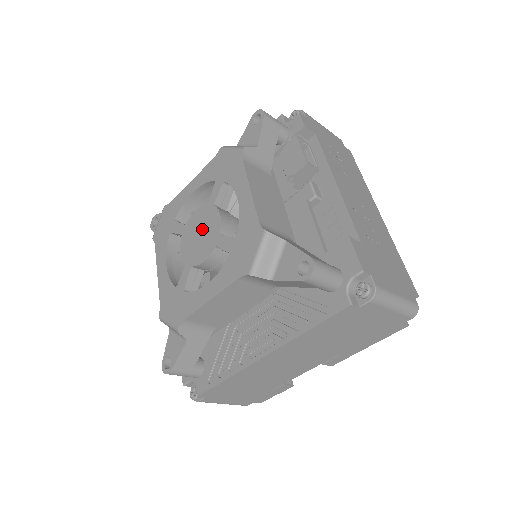
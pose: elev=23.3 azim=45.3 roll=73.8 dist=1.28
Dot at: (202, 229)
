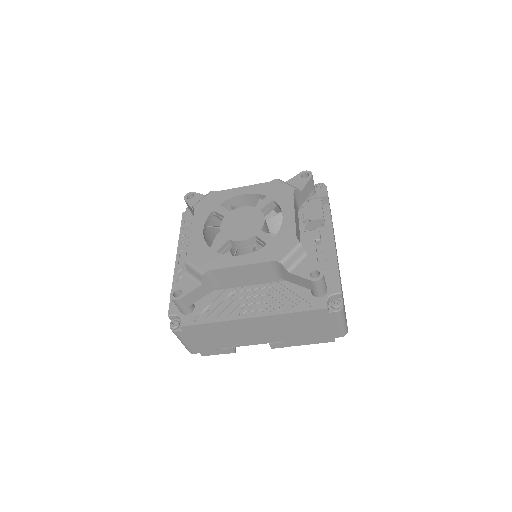
Dot at: (246, 220)
